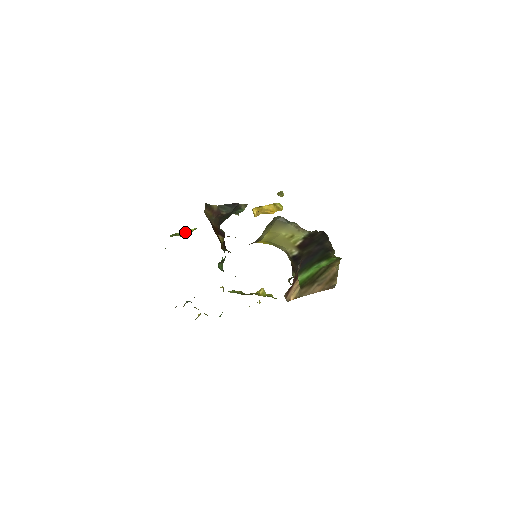
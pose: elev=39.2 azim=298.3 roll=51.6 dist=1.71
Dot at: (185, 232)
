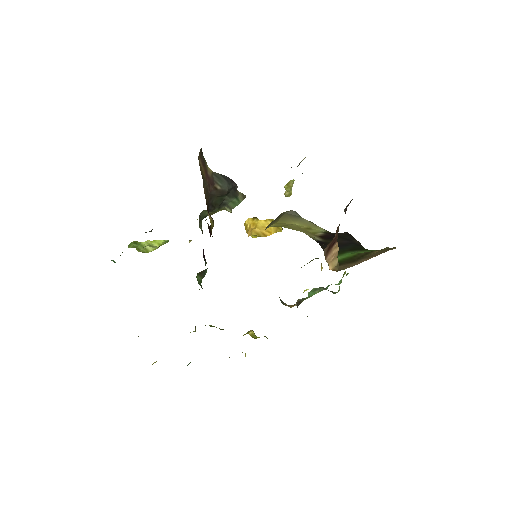
Dot at: (151, 243)
